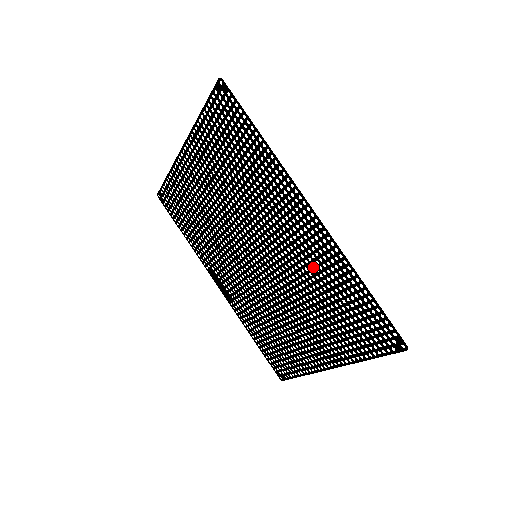
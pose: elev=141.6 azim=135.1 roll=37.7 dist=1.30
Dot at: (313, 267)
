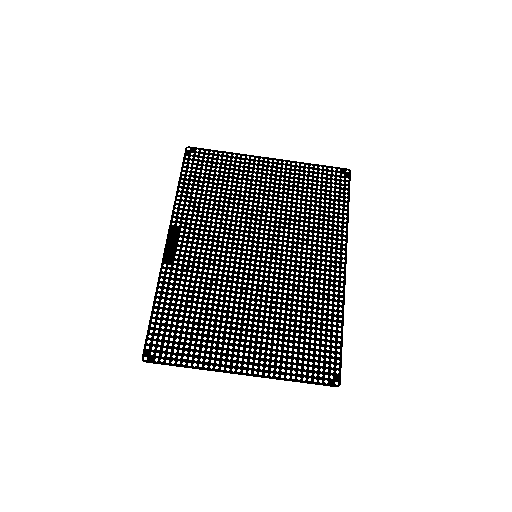
Dot at: (309, 296)
